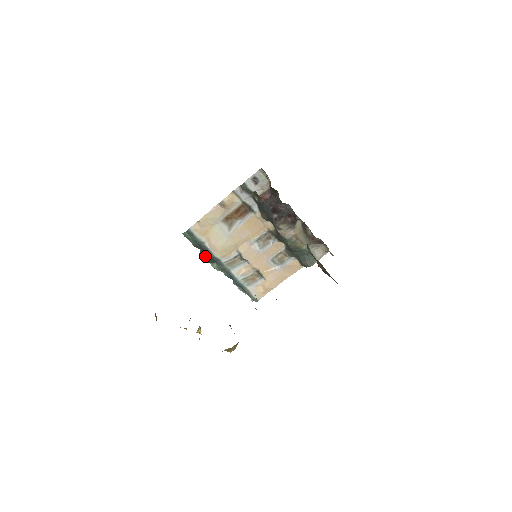
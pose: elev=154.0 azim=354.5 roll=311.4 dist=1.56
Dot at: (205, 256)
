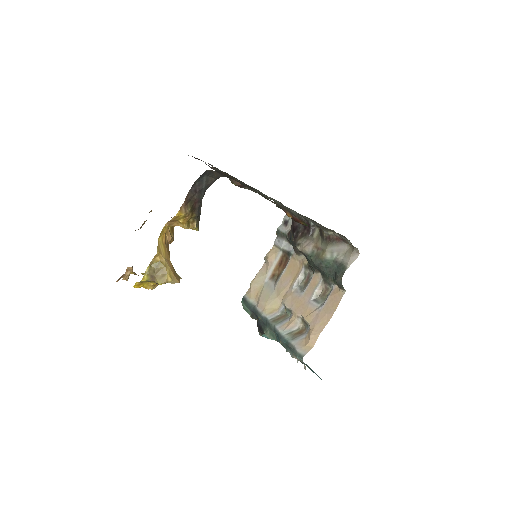
Dot at: (259, 324)
